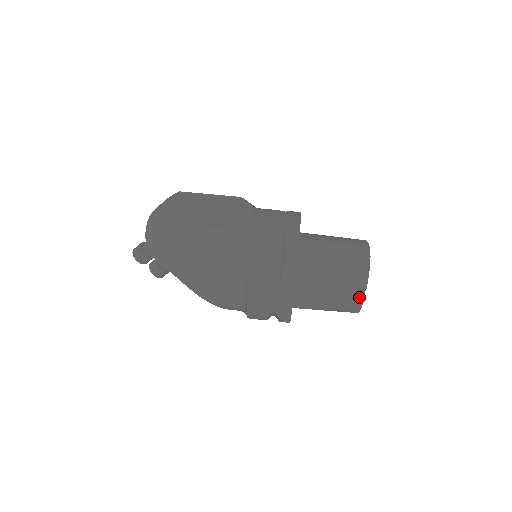
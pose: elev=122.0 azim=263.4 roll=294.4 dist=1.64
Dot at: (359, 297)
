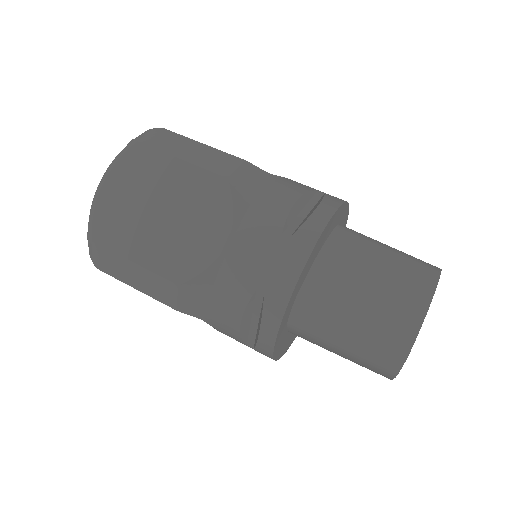
Dot at: occluded
